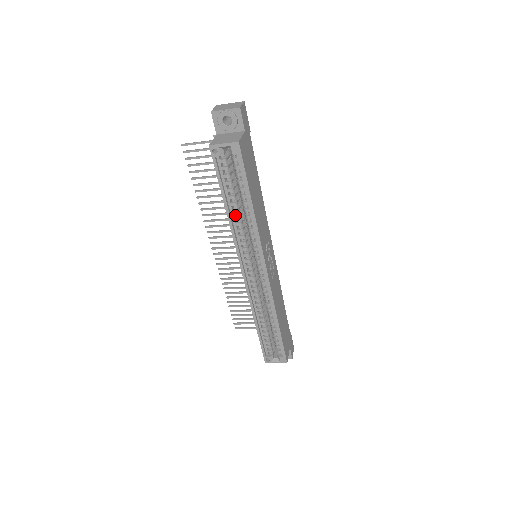
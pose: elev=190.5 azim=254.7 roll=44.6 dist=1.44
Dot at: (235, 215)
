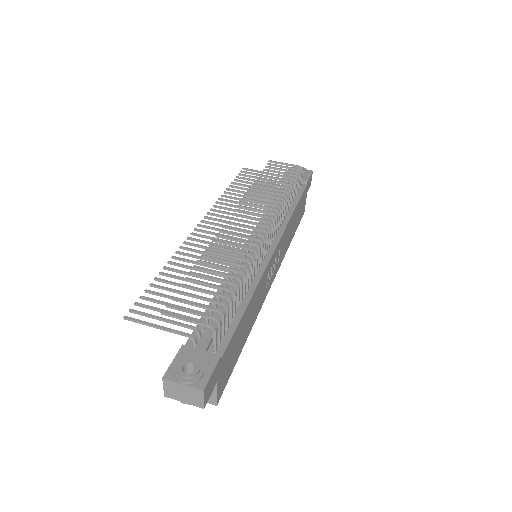
Dot at: occluded
